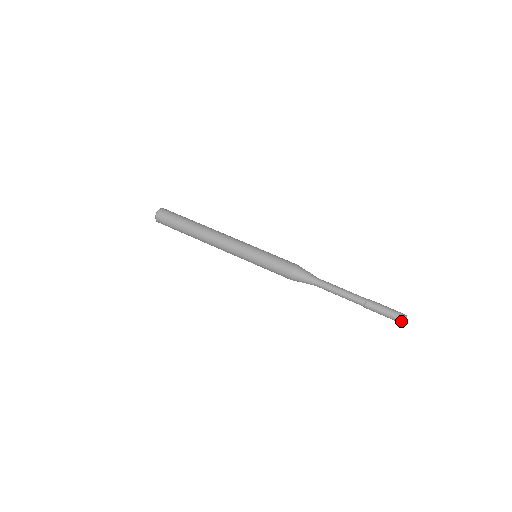
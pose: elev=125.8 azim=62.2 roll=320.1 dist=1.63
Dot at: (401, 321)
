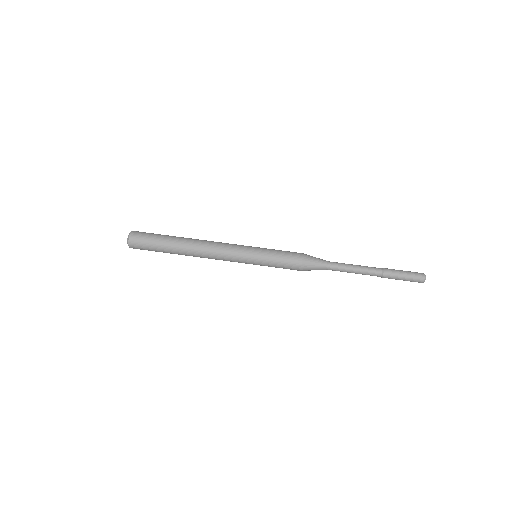
Dot at: occluded
